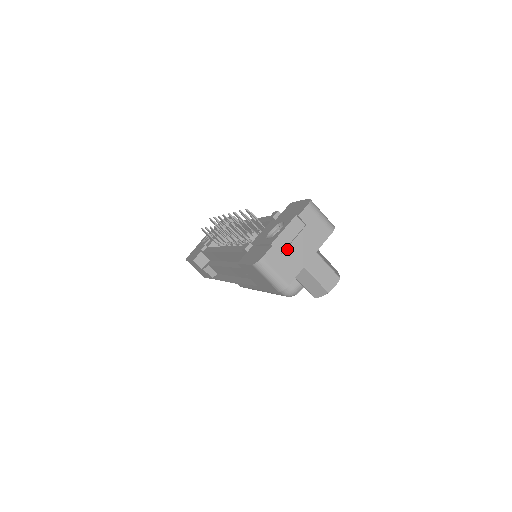
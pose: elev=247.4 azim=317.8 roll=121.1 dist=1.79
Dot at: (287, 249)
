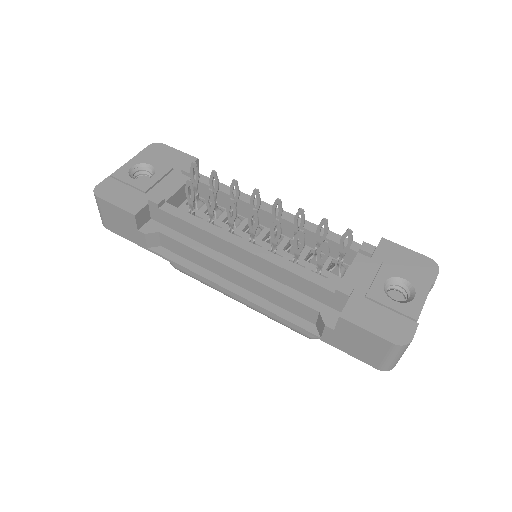
Dot at: occluded
